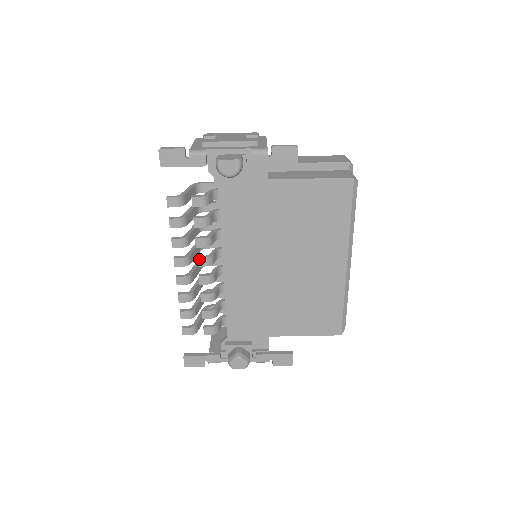
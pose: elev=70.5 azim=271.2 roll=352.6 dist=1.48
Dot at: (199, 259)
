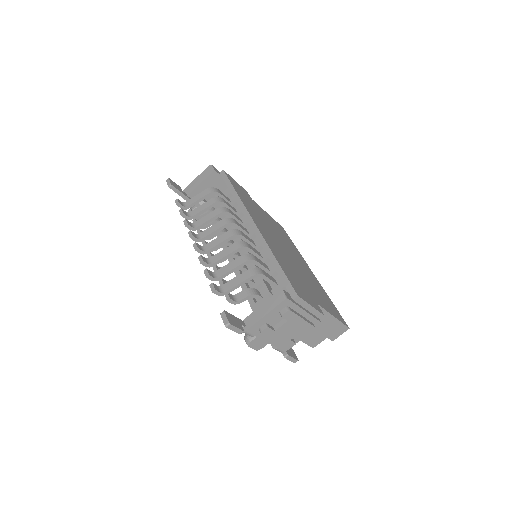
Dot at: occluded
